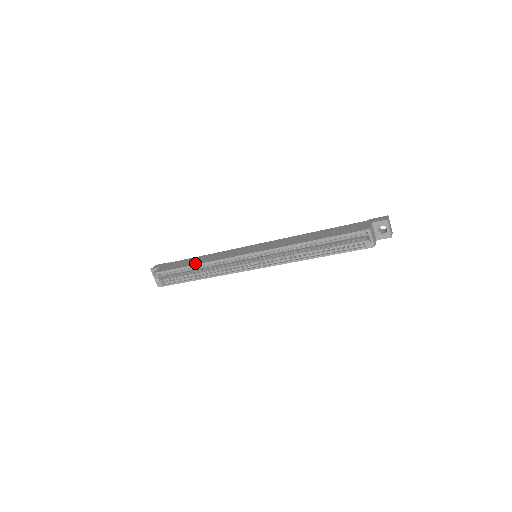
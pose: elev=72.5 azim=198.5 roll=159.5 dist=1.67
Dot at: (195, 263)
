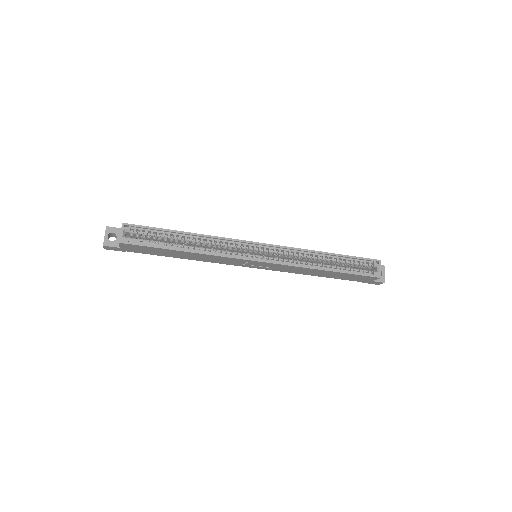
Dot at: (188, 233)
